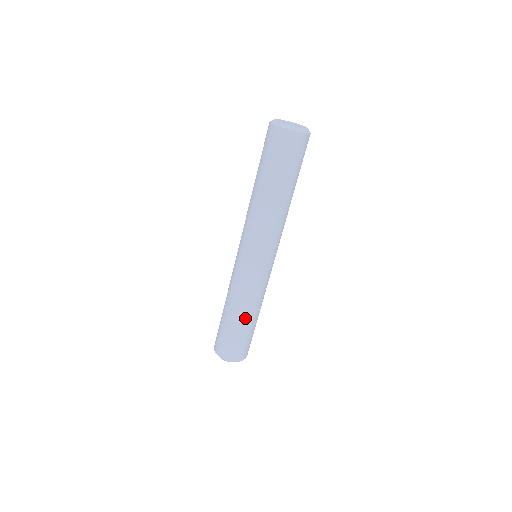
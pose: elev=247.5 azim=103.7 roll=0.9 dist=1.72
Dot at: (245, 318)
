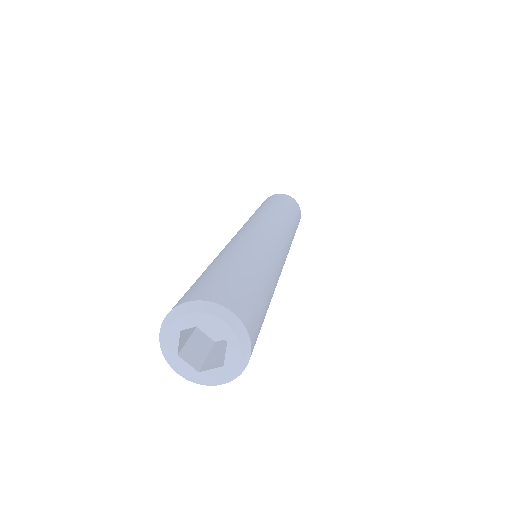
Dot at: (247, 260)
